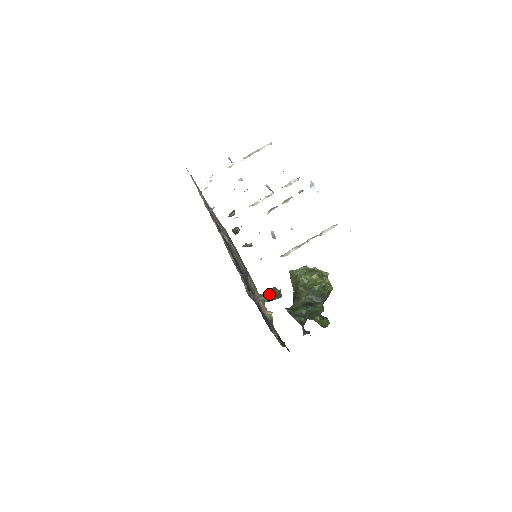
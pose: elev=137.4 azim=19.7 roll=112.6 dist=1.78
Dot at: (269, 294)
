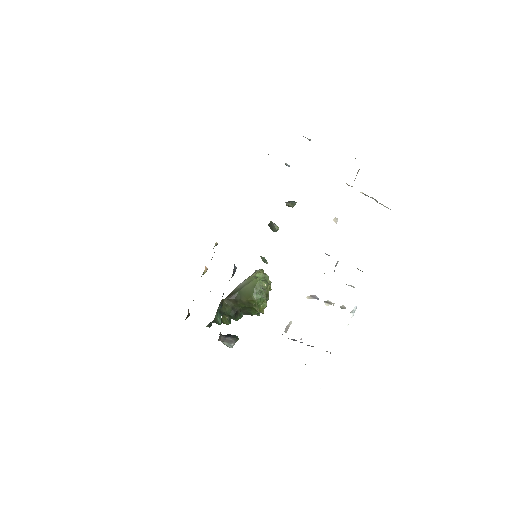
Dot at: (229, 343)
